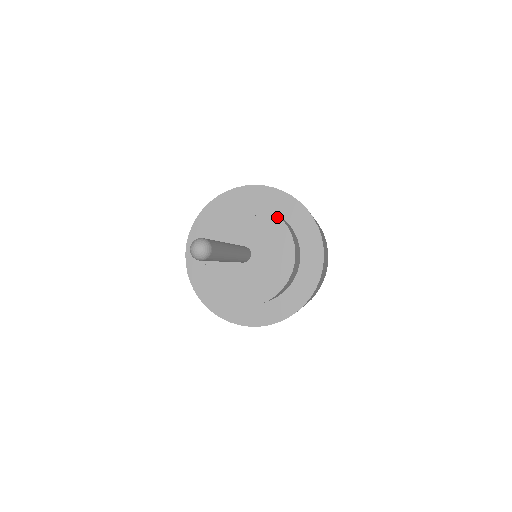
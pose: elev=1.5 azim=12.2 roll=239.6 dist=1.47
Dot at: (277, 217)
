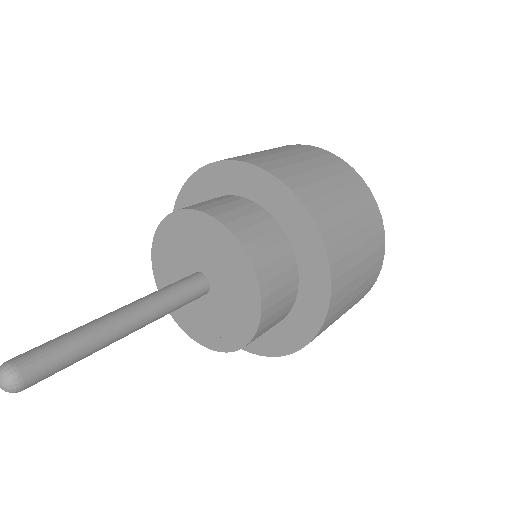
Dot at: (216, 222)
